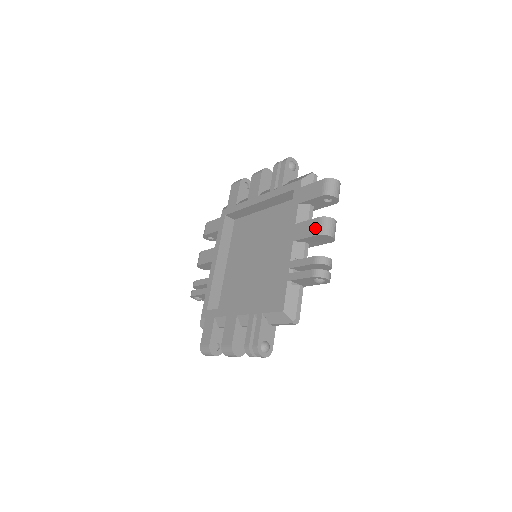
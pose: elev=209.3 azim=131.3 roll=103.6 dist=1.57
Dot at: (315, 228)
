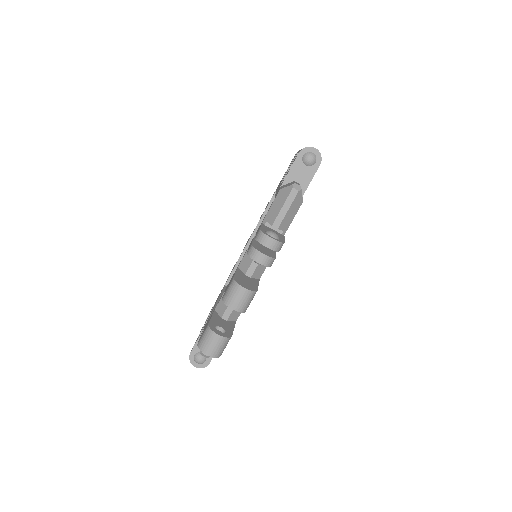
Dot at: occluded
